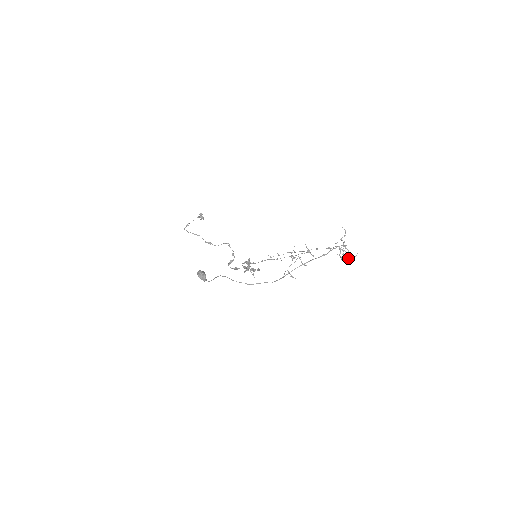
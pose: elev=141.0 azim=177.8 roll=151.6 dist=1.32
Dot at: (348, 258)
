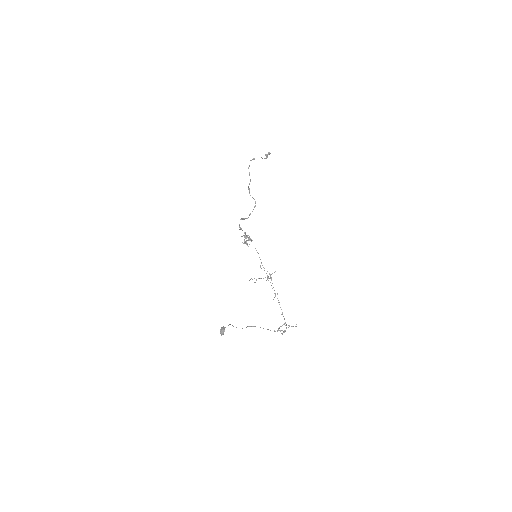
Dot at: occluded
